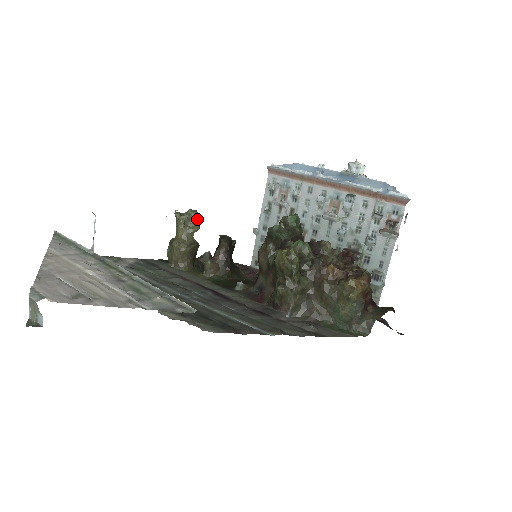
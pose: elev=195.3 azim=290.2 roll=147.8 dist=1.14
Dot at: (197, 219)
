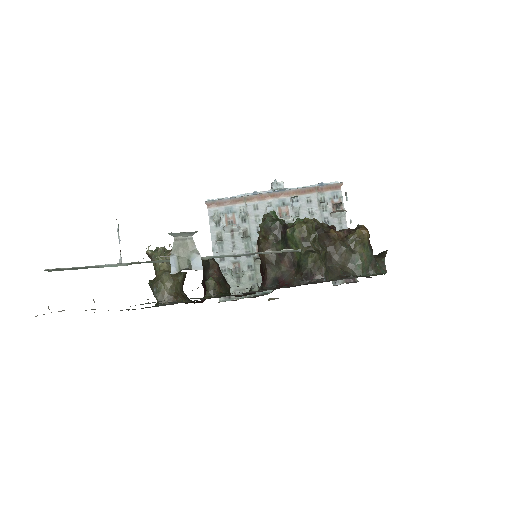
Dot at: occluded
